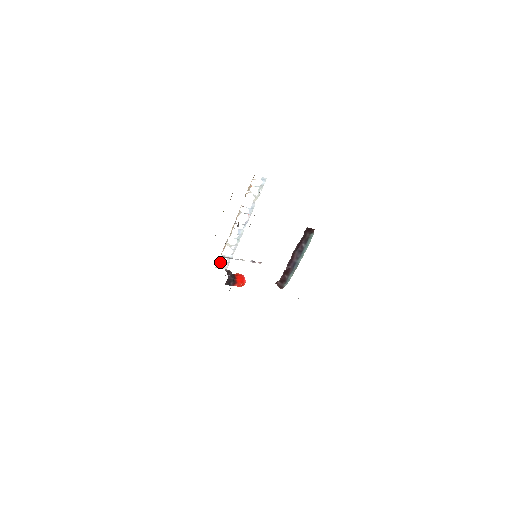
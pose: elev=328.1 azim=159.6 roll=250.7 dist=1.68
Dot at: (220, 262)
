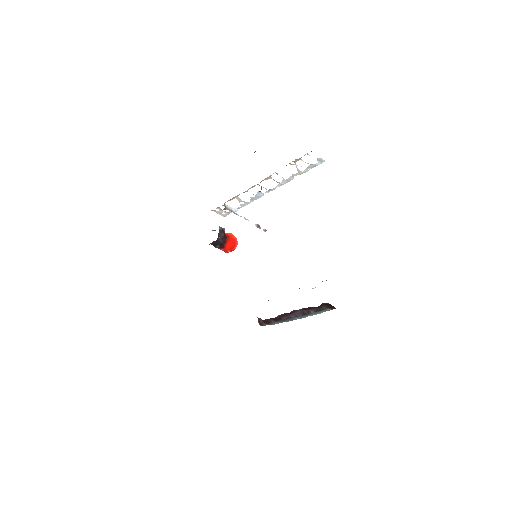
Dot at: (220, 208)
